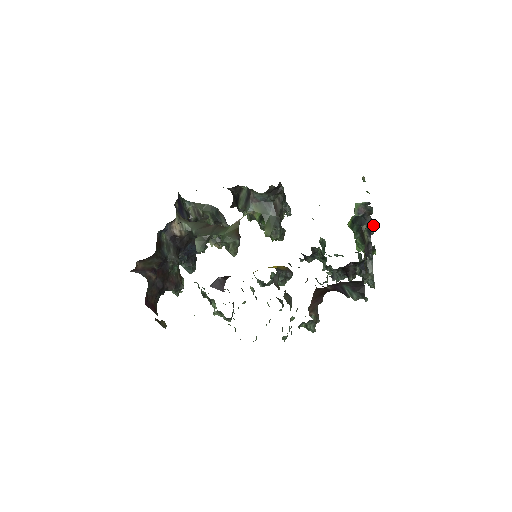
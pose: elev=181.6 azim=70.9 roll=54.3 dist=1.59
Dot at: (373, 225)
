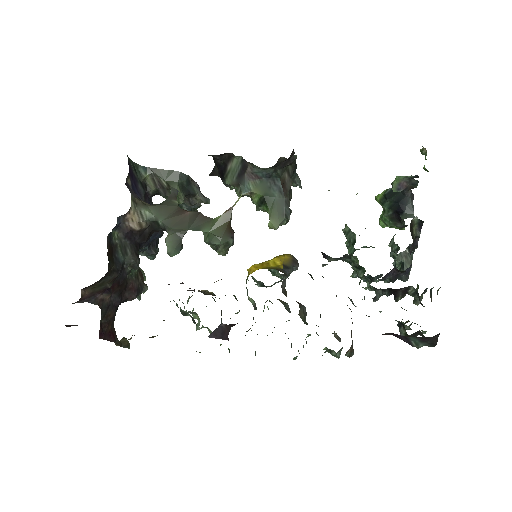
Dot at: (412, 201)
